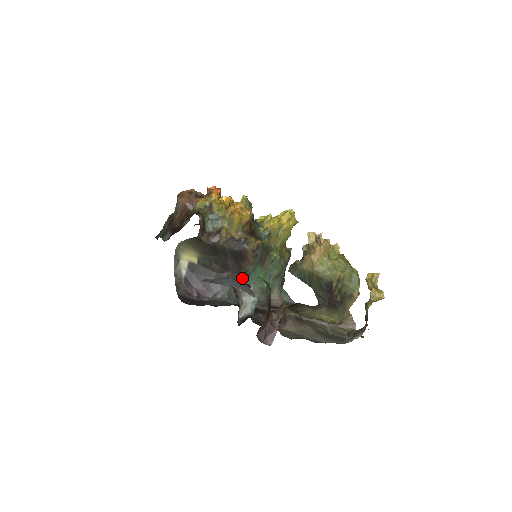
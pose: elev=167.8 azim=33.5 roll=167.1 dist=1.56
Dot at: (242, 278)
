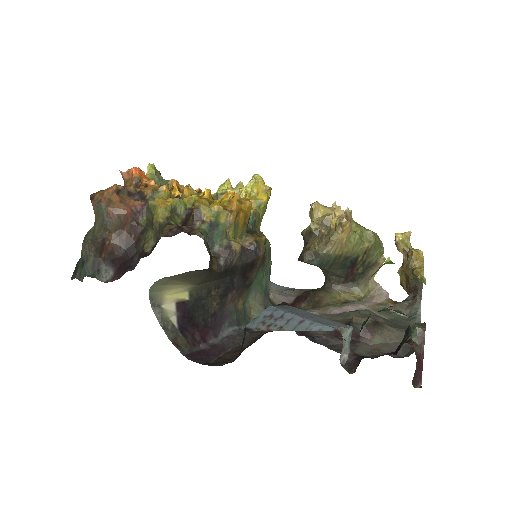
Dot at: (245, 291)
